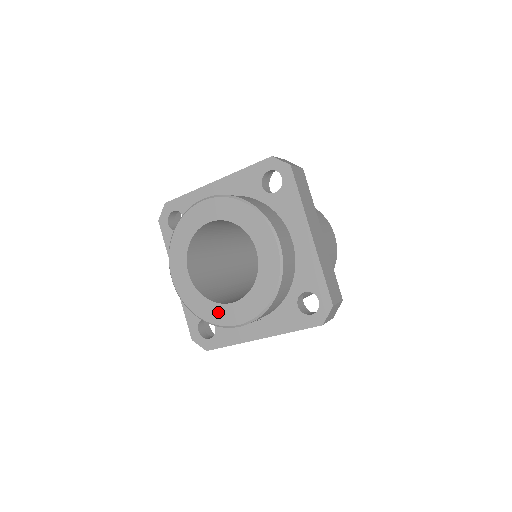
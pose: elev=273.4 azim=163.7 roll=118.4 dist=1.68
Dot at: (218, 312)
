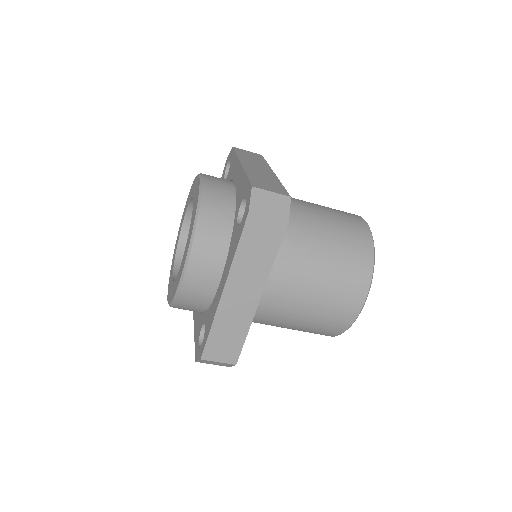
Dot at: occluded
